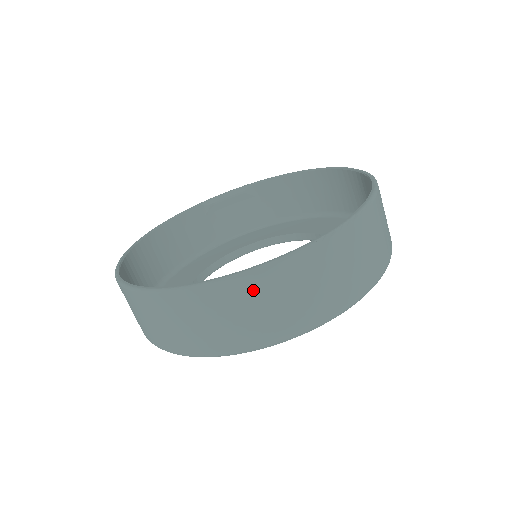
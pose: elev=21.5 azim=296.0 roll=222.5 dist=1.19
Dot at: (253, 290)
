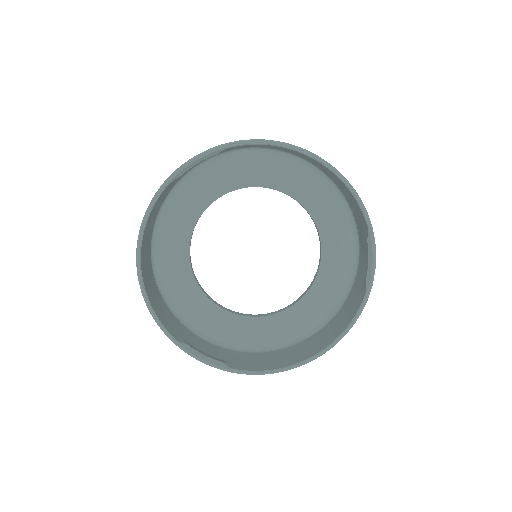
Dot at: occluded
